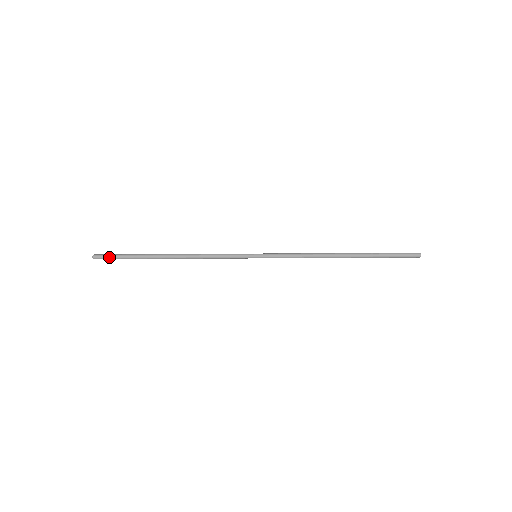
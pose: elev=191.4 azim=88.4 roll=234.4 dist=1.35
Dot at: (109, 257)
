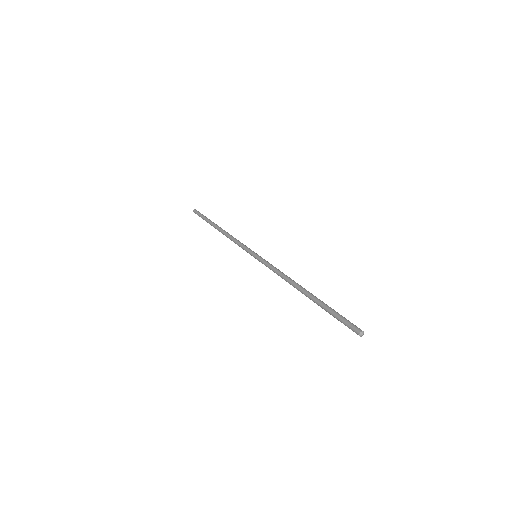
Dot at: (198, 214)
